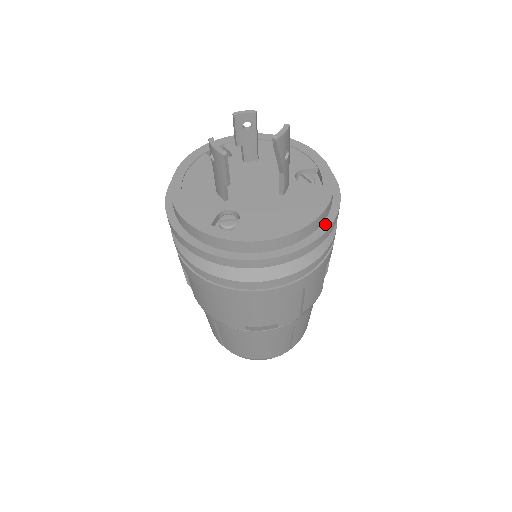
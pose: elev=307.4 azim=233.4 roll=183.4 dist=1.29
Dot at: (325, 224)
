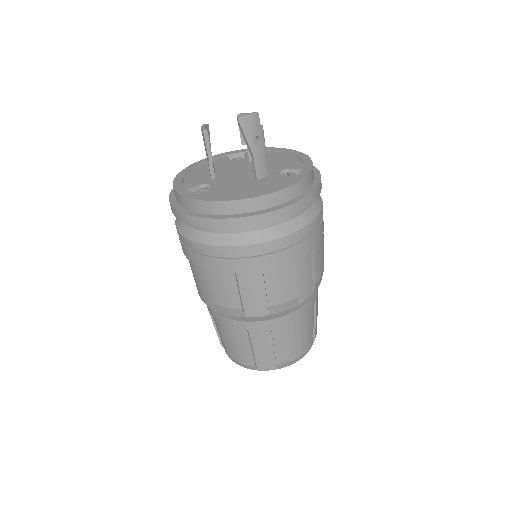
Dot at: (280, 206)
